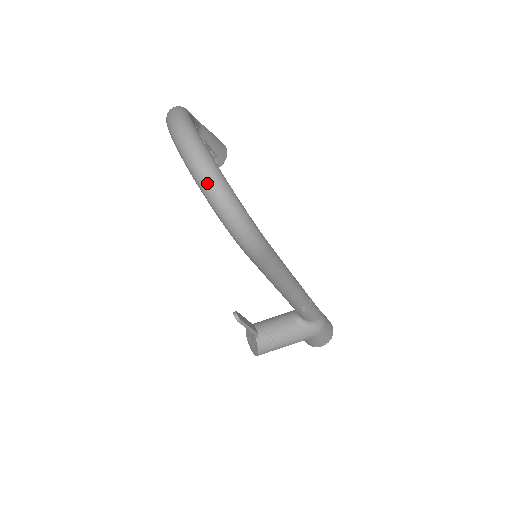
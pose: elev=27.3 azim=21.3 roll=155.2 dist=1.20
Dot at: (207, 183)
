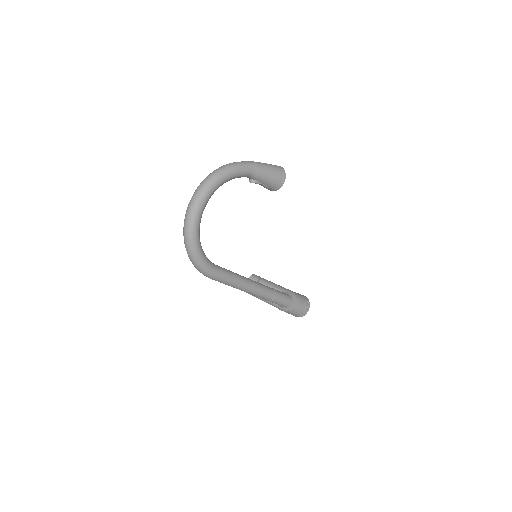
Dot at: (184, 238)
